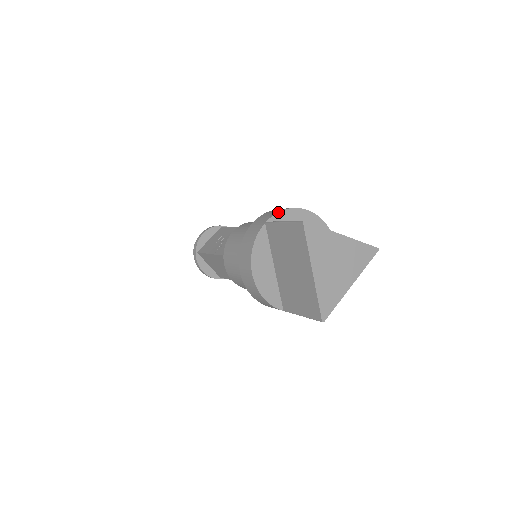
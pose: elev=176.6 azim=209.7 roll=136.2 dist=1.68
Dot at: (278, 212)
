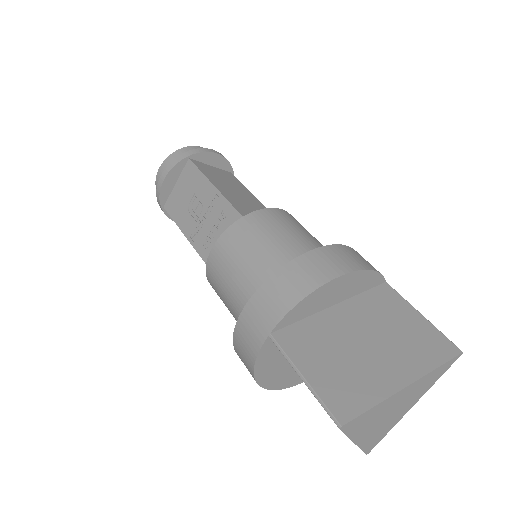
Dot at: (288, 312)
